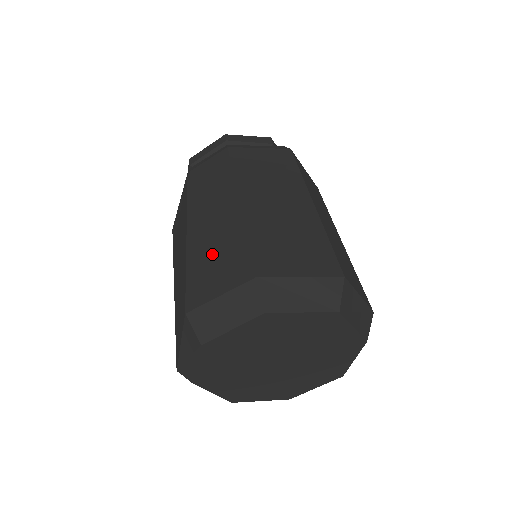
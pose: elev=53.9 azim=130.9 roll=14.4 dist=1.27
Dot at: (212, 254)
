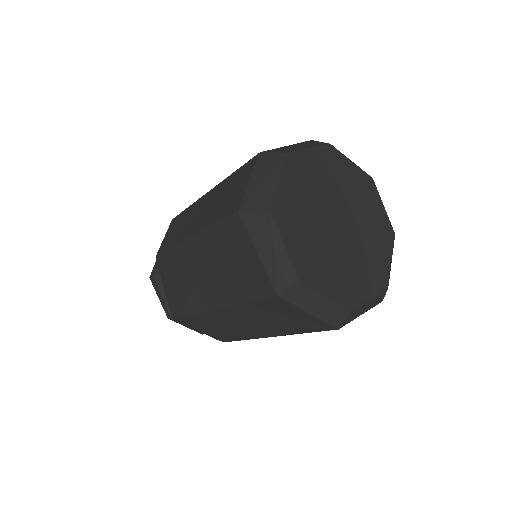
Dot at: (220, 202)
